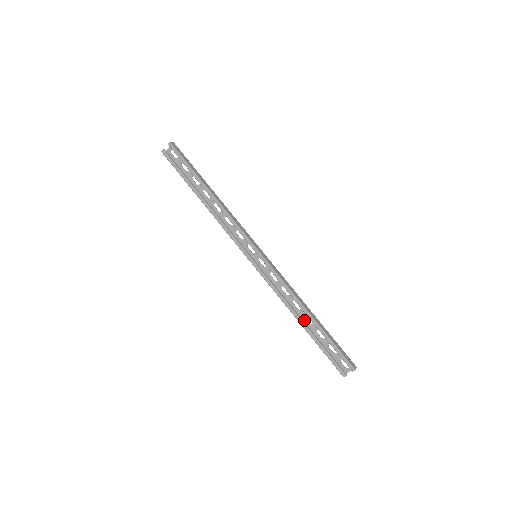
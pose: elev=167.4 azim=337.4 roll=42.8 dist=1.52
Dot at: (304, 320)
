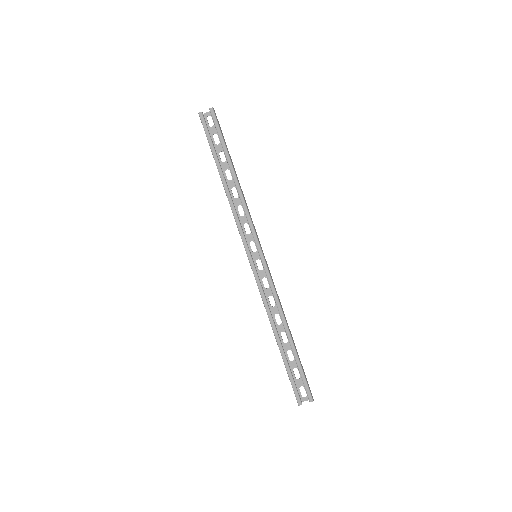
Dot at: (279, 336)
